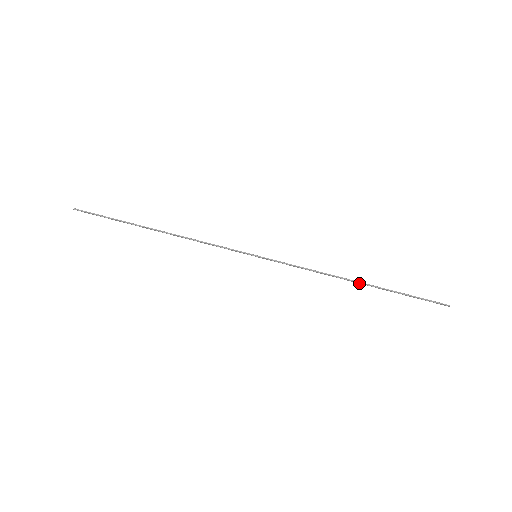
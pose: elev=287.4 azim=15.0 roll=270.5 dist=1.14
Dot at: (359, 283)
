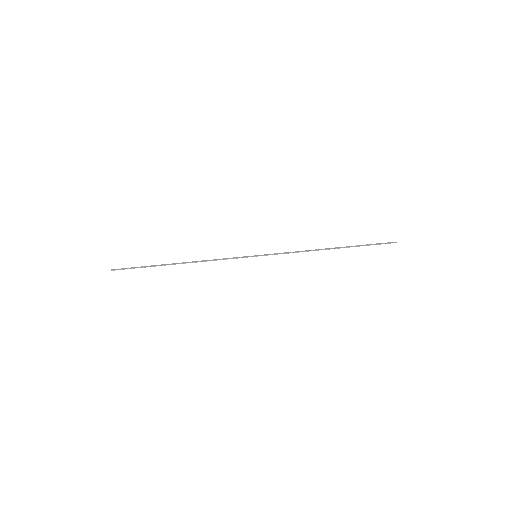
Dot at: occluded
